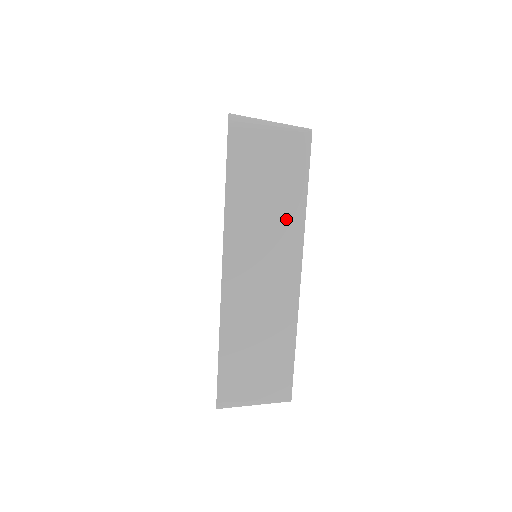
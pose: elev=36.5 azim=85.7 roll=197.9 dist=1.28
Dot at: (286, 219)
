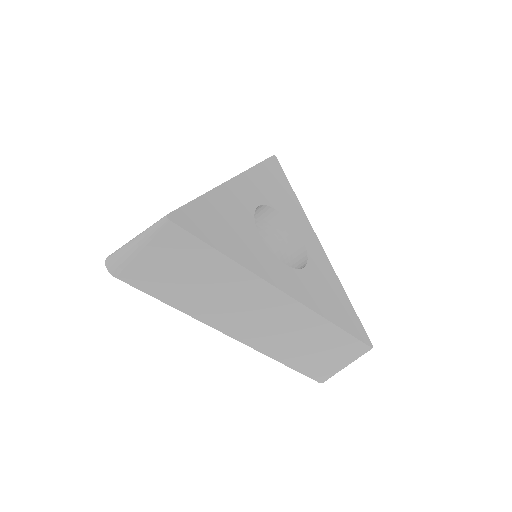
Dot at: (231, 280)
